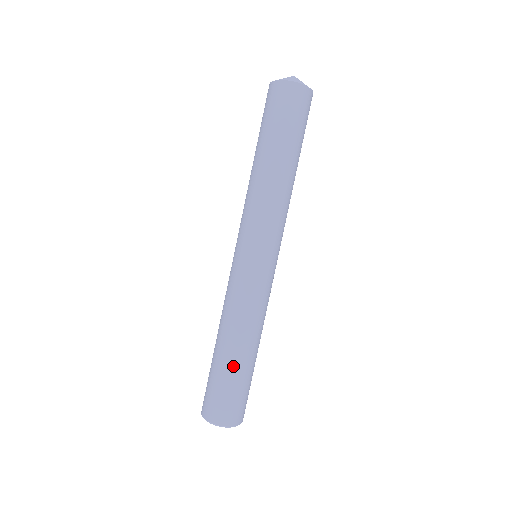
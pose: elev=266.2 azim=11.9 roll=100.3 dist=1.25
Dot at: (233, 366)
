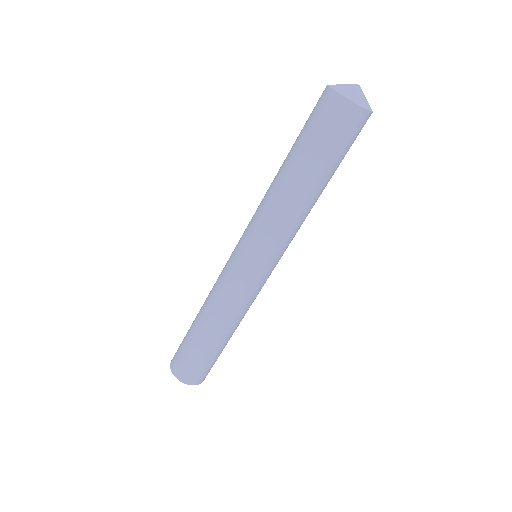
Dot at: (212, 347)
